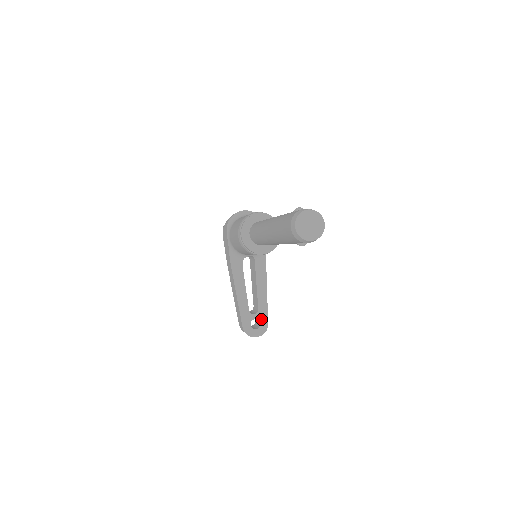
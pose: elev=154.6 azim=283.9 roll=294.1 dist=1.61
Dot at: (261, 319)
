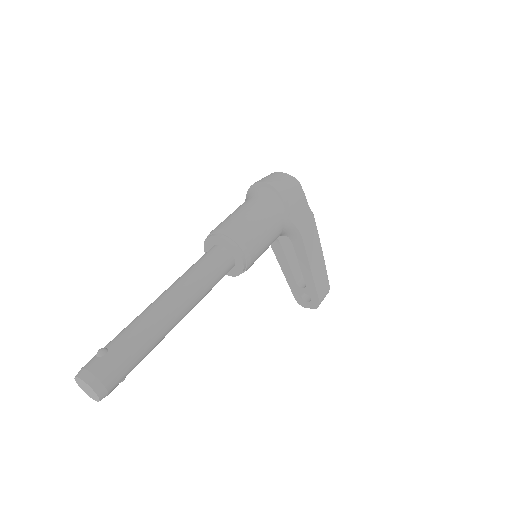
Dot at: (311, 294)
